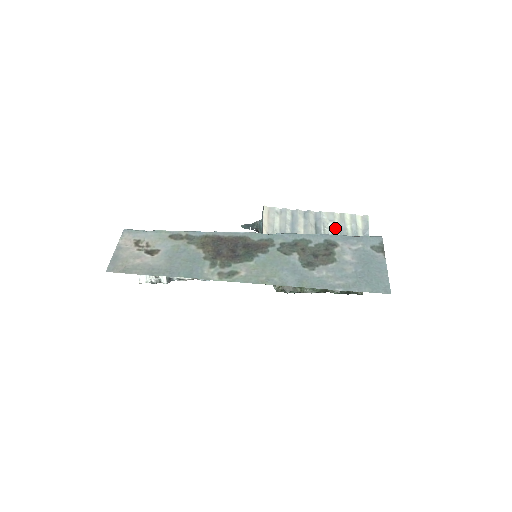
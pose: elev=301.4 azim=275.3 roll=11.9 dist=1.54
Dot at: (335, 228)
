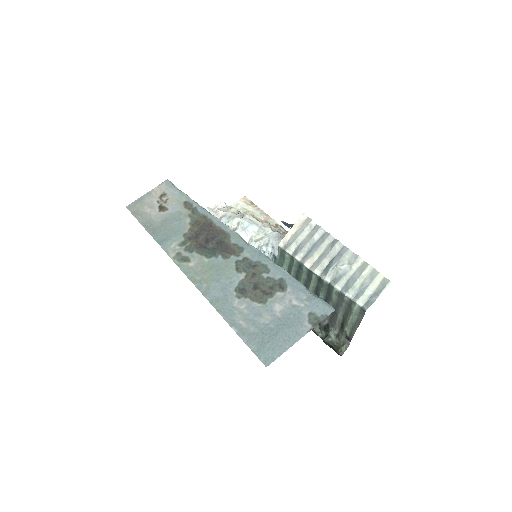
Dot at: (347, 273)
